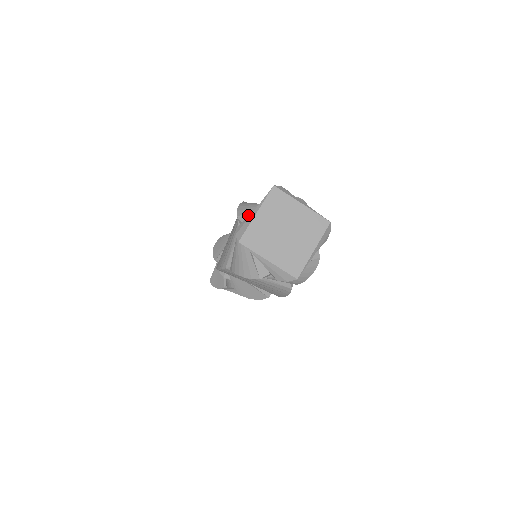
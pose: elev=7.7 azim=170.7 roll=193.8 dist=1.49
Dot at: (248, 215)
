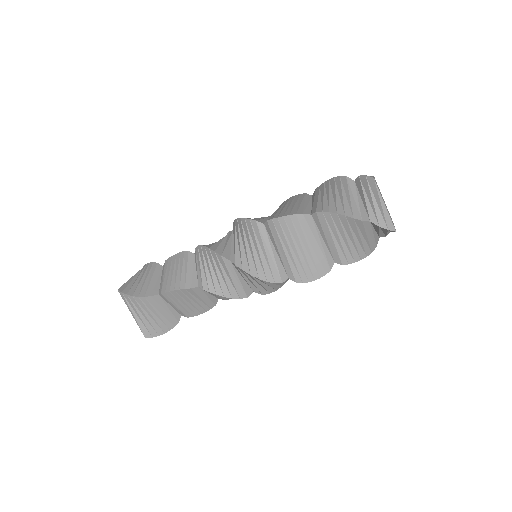
Dot at: occluded
